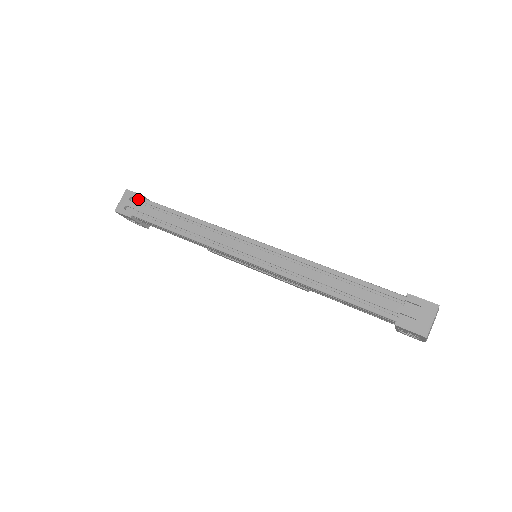
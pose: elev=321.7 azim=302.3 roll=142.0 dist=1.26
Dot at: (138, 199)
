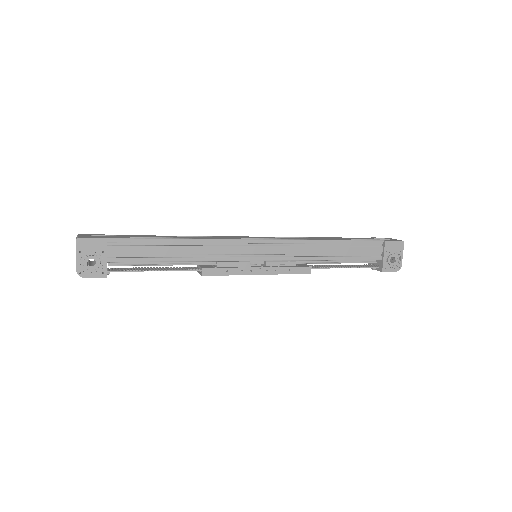
Dot at: occluded
